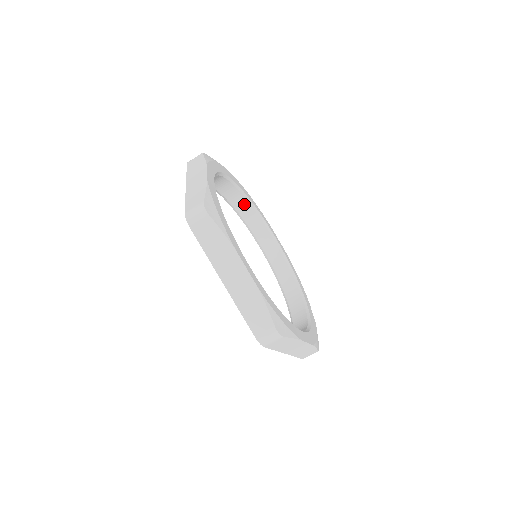
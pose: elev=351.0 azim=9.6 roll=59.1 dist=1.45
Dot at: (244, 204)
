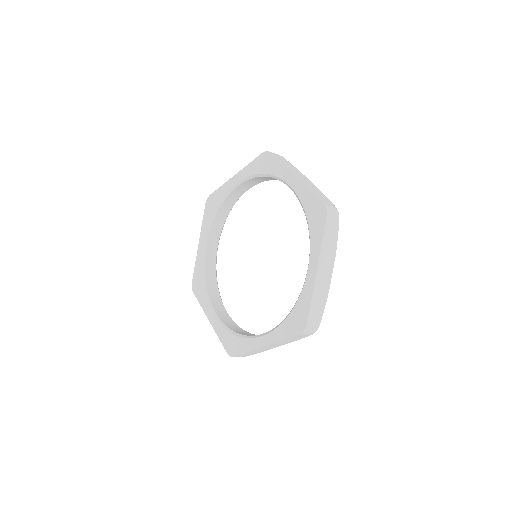
Dot at: (230, 204)
